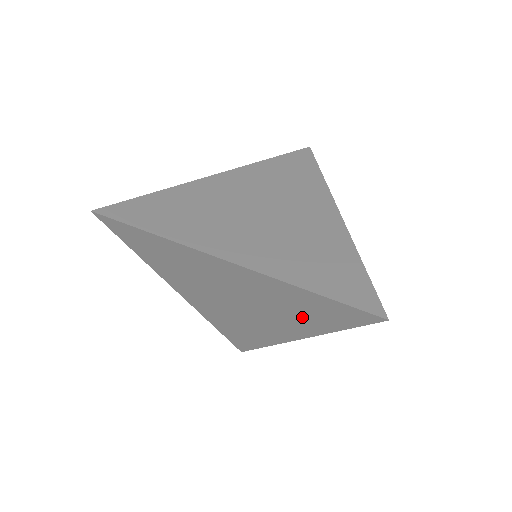
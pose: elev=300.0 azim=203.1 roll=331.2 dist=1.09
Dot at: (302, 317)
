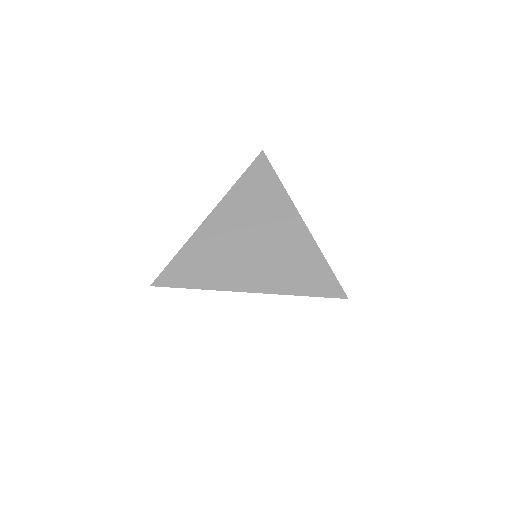
Dot at: occluded
